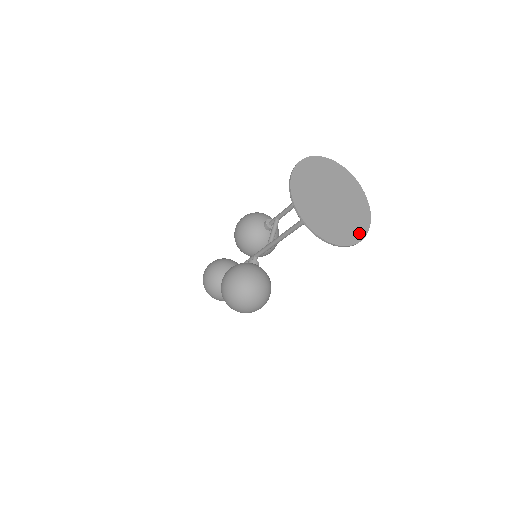
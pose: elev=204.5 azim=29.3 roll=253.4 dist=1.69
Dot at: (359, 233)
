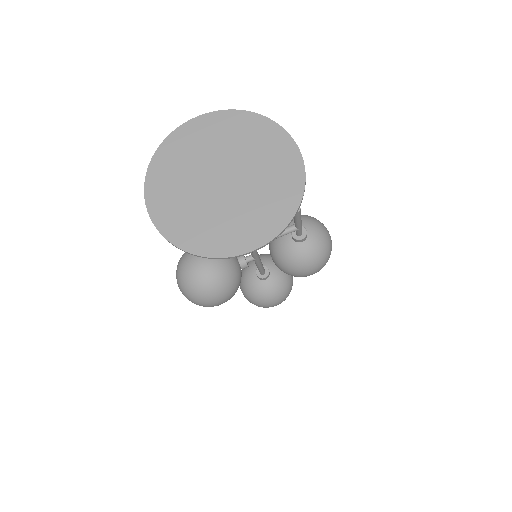
Dot at: (213, 246)
